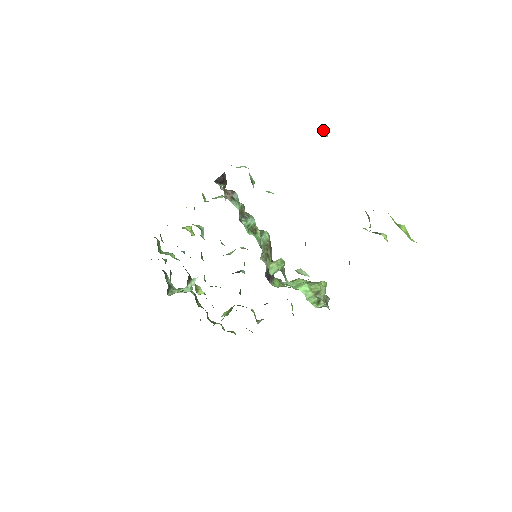
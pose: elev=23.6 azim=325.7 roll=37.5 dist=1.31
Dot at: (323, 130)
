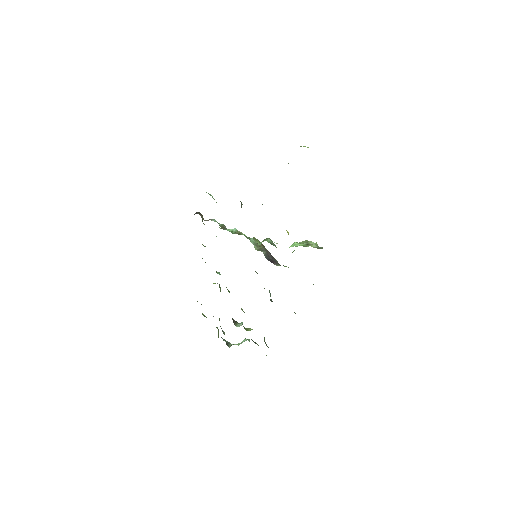
Dot at: occluded
